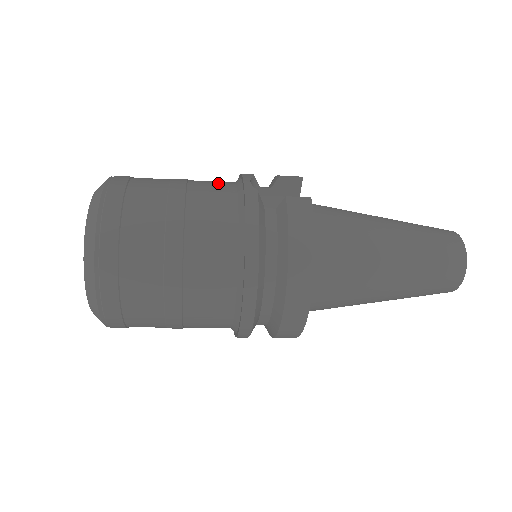
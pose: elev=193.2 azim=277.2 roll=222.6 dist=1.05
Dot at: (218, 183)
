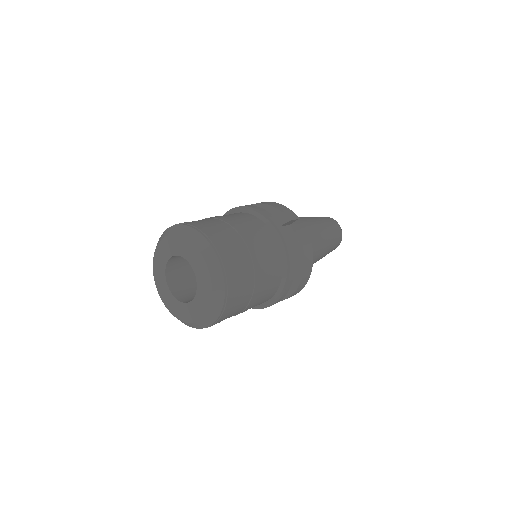
Dot at: (263, 232)
